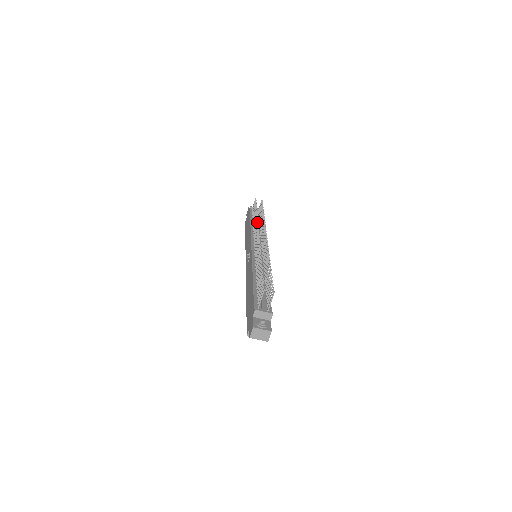
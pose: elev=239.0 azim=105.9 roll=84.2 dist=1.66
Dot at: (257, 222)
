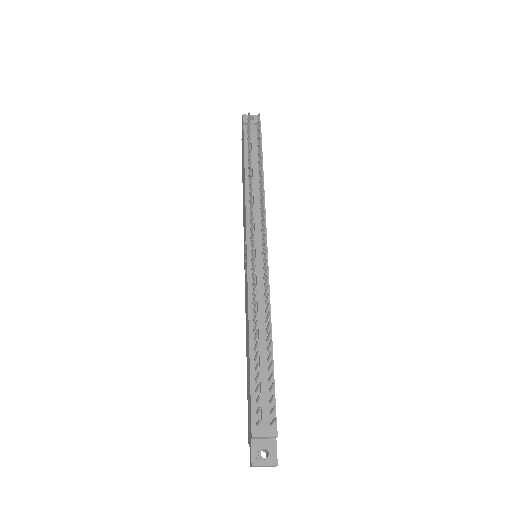
Dot at: (251, 197)
